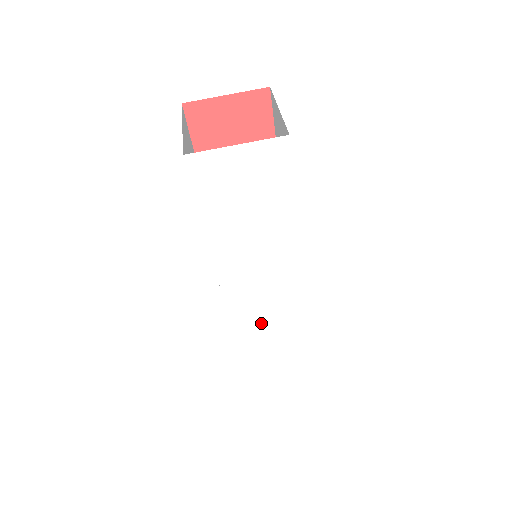
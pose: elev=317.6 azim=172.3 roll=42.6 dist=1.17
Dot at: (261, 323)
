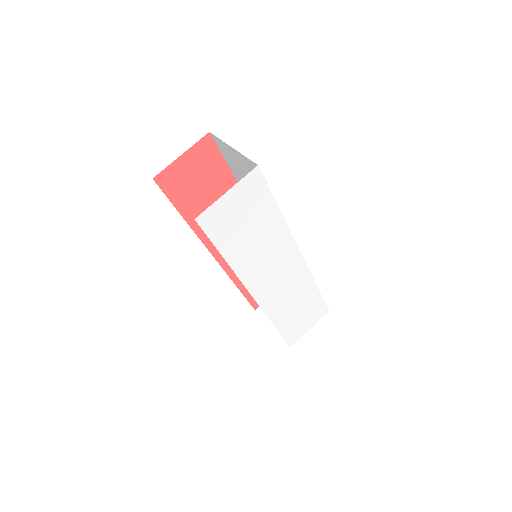
Dot at: (286, 301)
